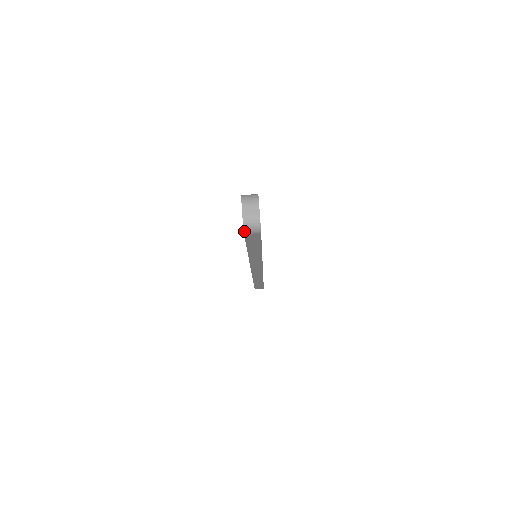
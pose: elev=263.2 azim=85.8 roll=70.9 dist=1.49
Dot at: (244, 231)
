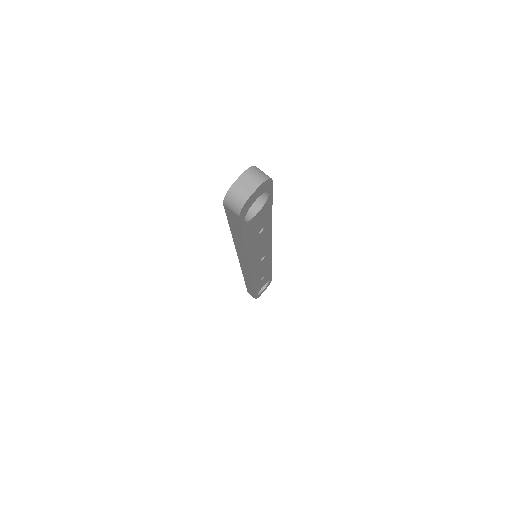
Dot at: (224, 200)
